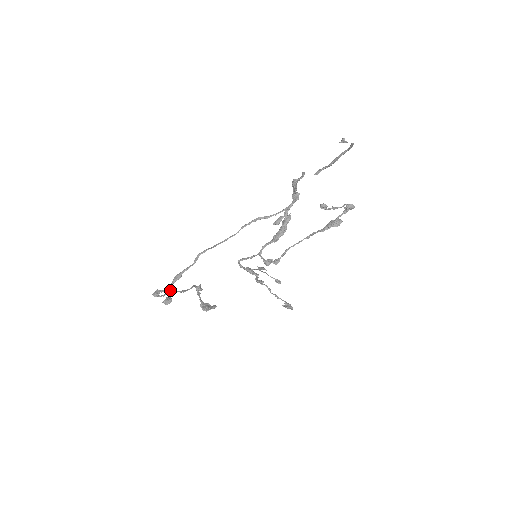
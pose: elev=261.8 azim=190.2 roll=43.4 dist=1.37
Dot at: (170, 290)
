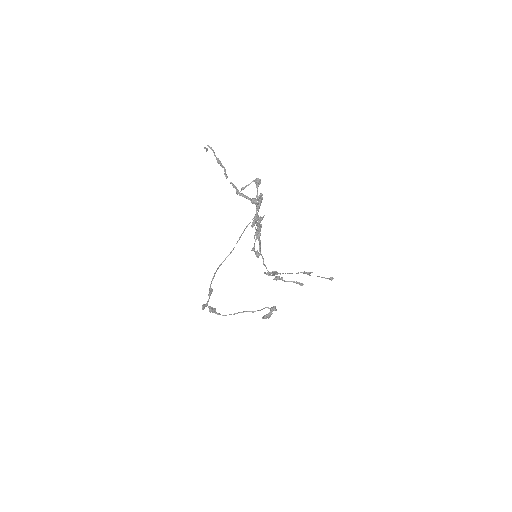
Dot at: (208, 301)
